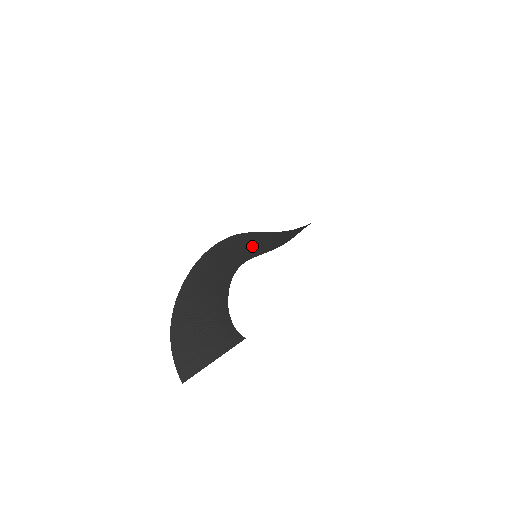
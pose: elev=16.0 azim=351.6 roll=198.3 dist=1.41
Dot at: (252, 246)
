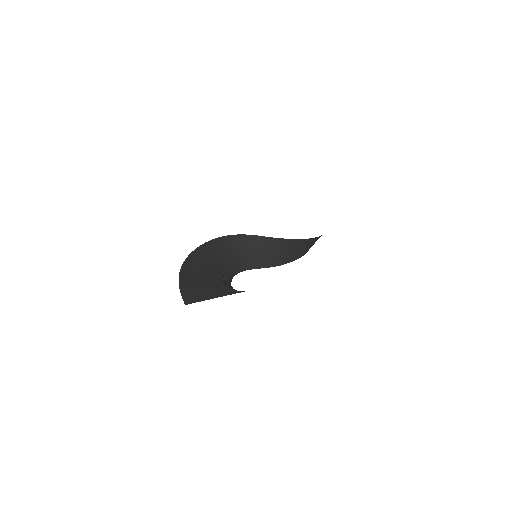
Dot at: (253, 253)
